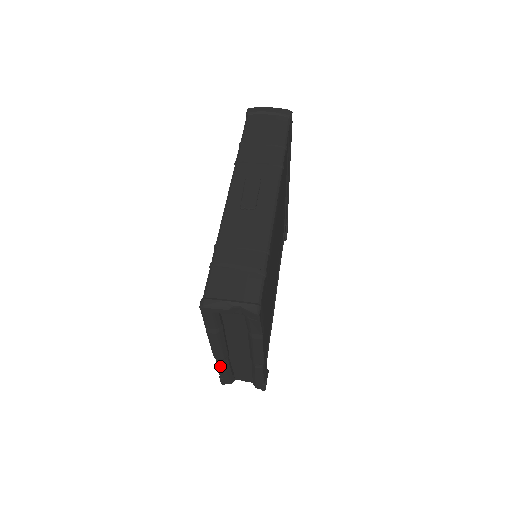
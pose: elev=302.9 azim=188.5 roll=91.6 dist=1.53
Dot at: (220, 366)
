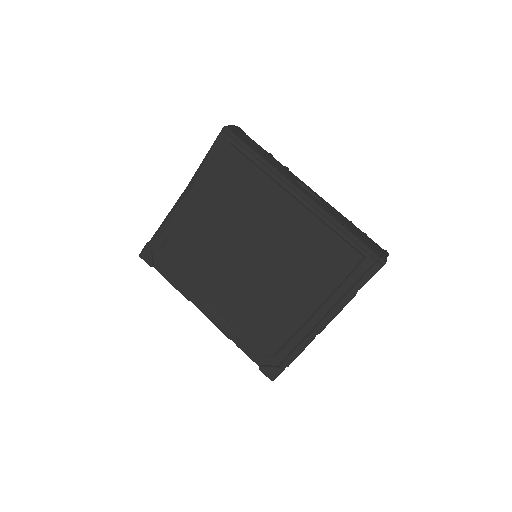
Dot at: occluded
